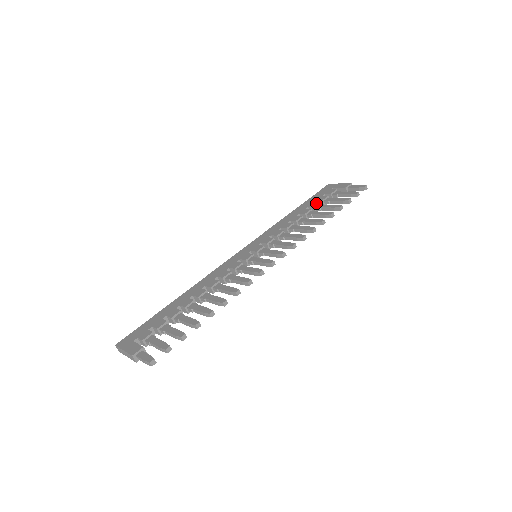
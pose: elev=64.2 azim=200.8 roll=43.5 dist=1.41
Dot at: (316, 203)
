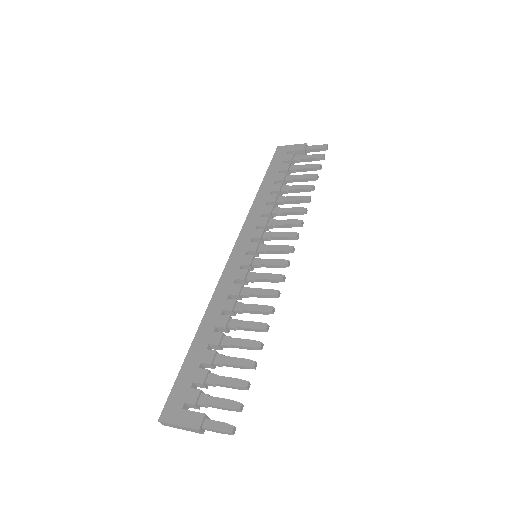
Dot at: (283, 175)
